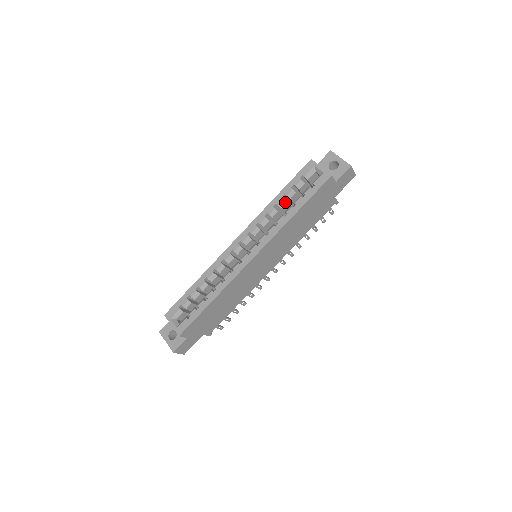
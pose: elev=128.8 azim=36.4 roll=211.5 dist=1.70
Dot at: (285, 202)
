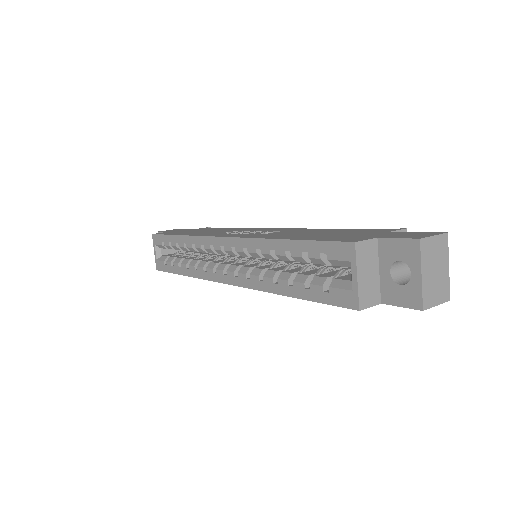
Dot at: (288, 259)
